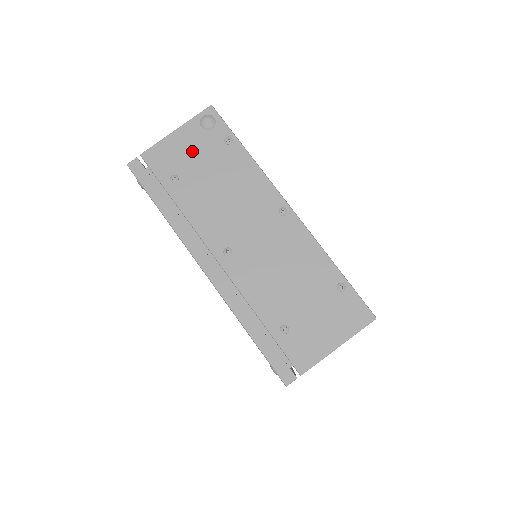
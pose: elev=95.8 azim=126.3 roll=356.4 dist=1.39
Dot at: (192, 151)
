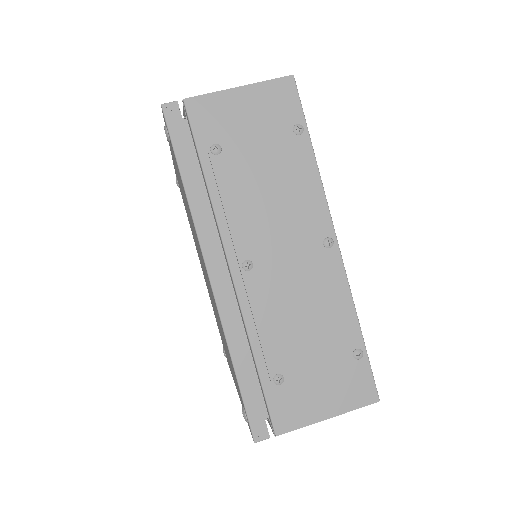
Dot at: occluded
